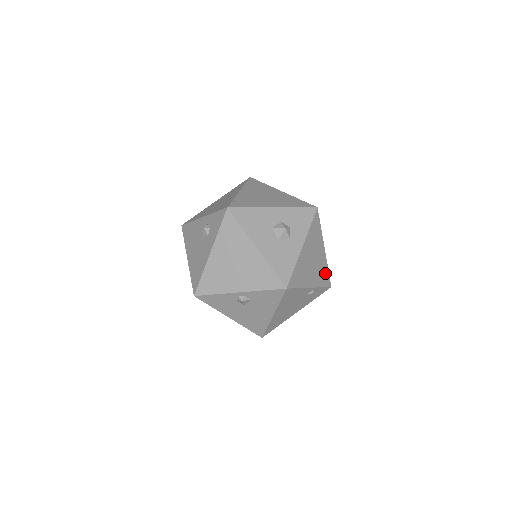
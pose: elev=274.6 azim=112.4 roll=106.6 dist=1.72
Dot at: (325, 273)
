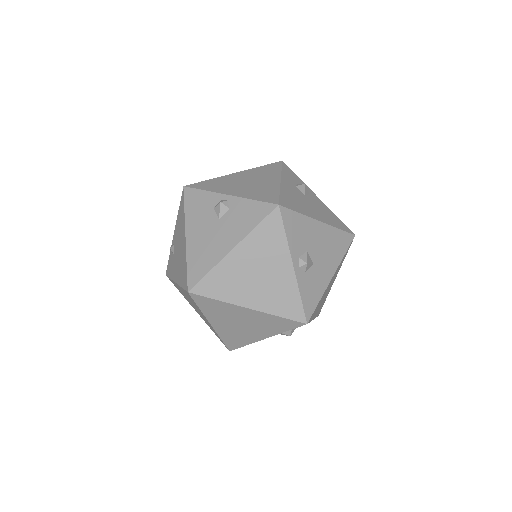
Dot at: (343, 258)
